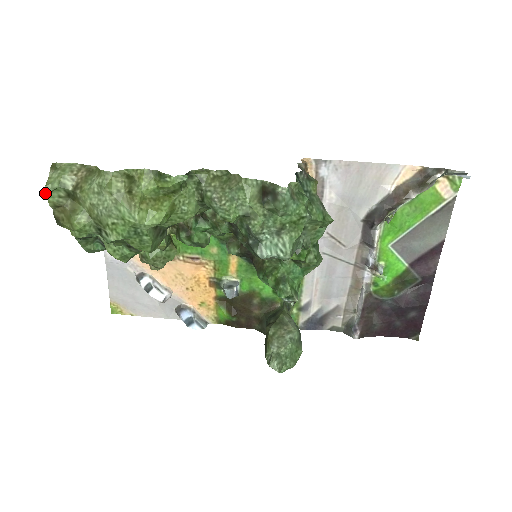
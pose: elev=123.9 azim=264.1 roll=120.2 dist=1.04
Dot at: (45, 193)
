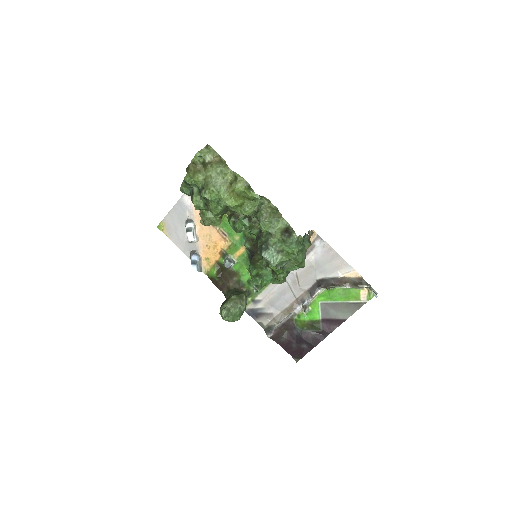
Dot at: (195, 155)
